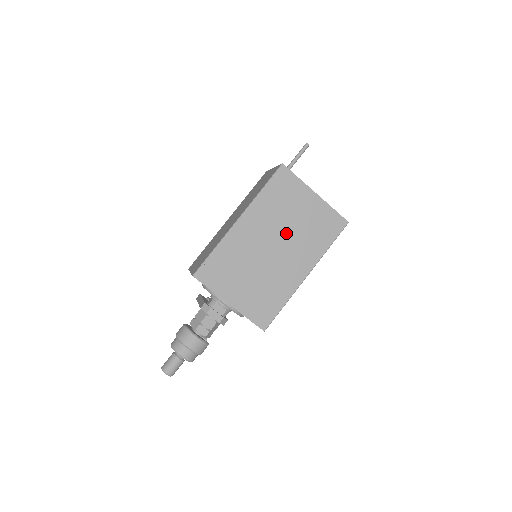
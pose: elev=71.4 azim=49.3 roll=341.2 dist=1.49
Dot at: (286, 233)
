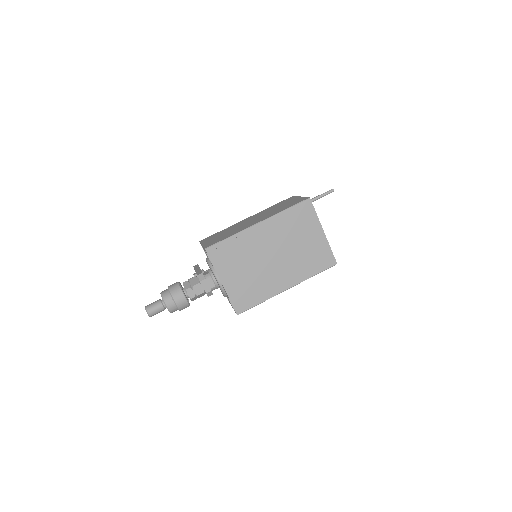
Dot at: (288, 250)
